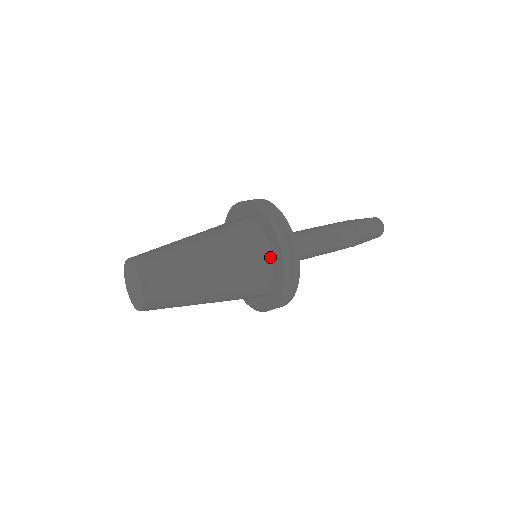
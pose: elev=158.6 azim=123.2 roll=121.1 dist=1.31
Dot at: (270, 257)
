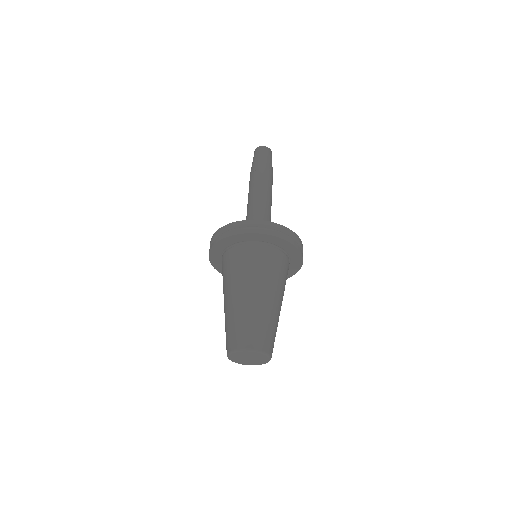
Dot at: (273, 247)
